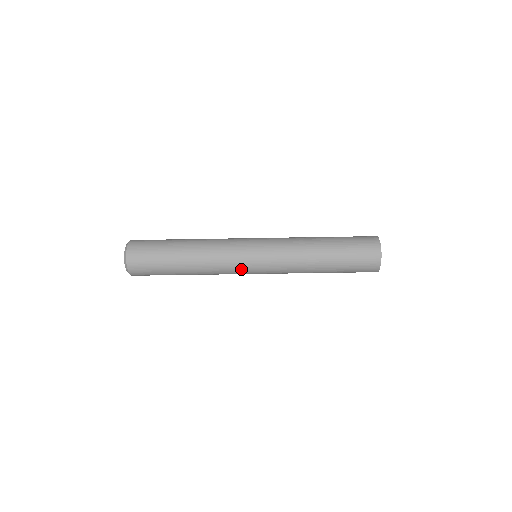
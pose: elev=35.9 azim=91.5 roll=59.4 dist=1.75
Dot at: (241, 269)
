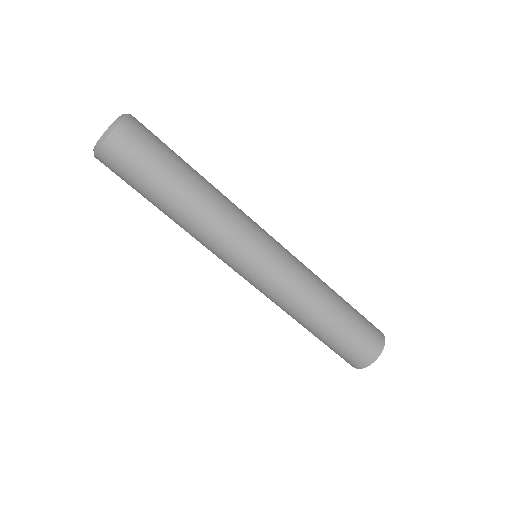
Dot at: (233, 260)
